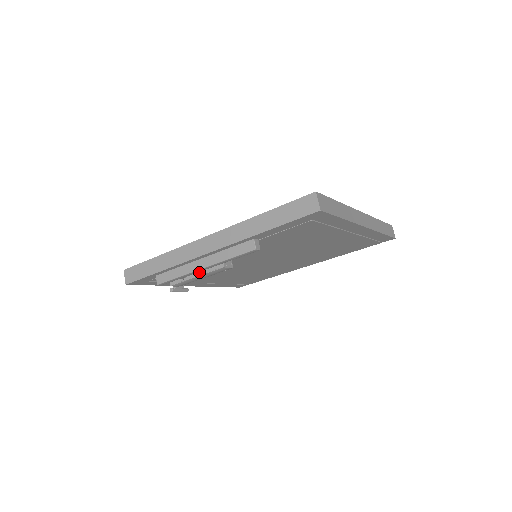
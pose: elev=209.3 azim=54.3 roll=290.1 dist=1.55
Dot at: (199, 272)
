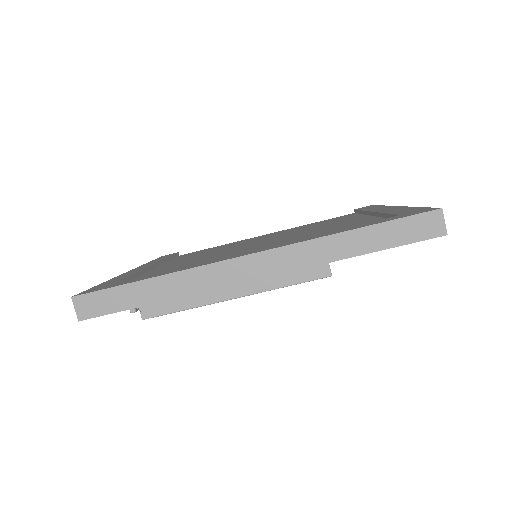
Dot at: occluded
